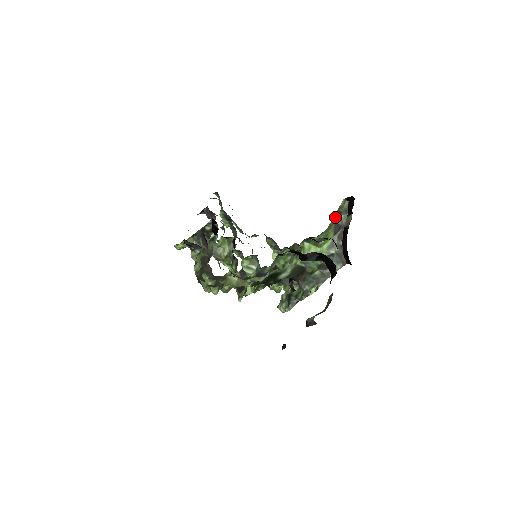
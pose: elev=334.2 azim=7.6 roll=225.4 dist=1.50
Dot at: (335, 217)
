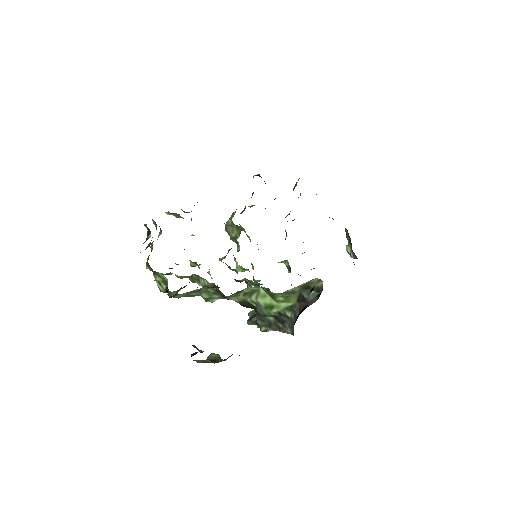
Dot at: (302, 287)
